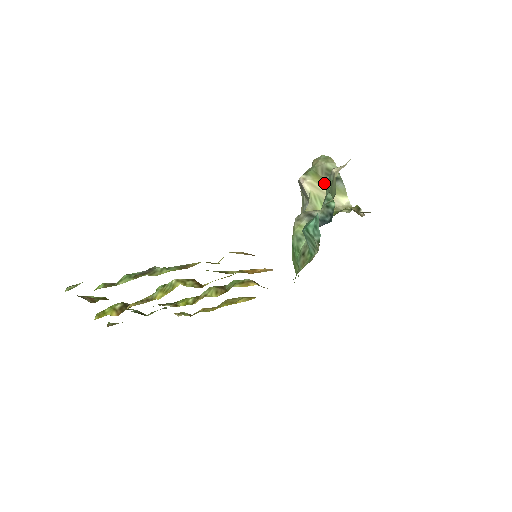
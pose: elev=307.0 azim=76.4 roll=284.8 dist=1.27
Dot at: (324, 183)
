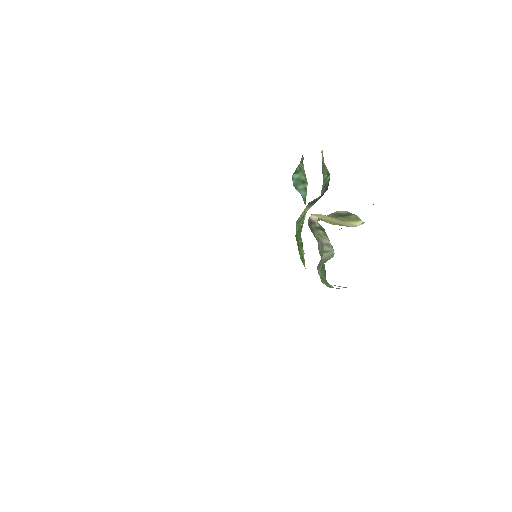
Dot at: (335, 218)
